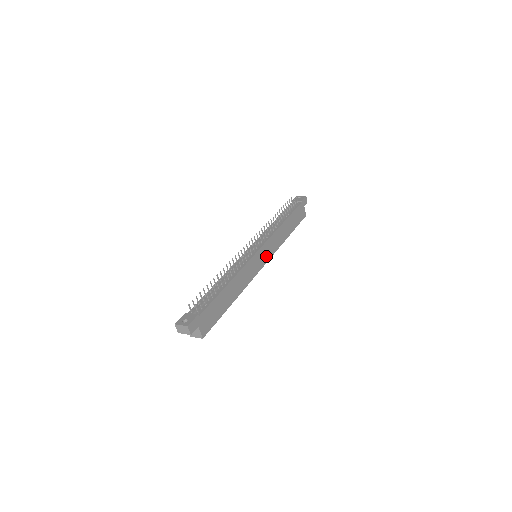
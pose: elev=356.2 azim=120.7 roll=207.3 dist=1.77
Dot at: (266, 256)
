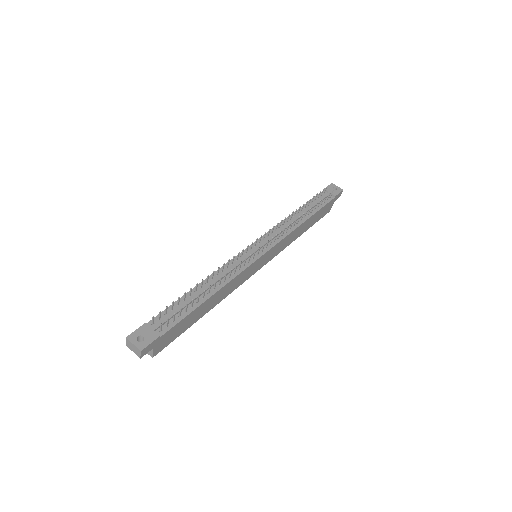
Dot at: (267, 259)
